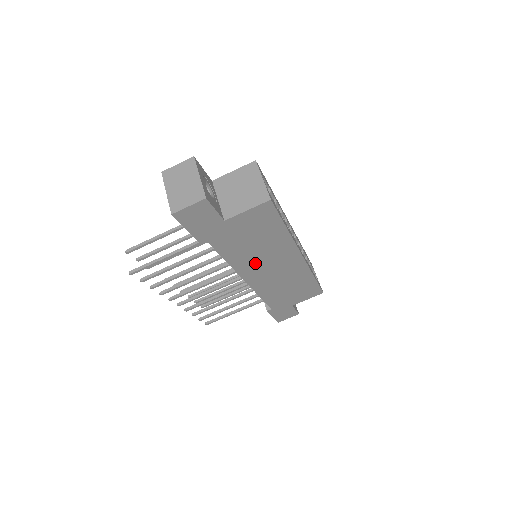
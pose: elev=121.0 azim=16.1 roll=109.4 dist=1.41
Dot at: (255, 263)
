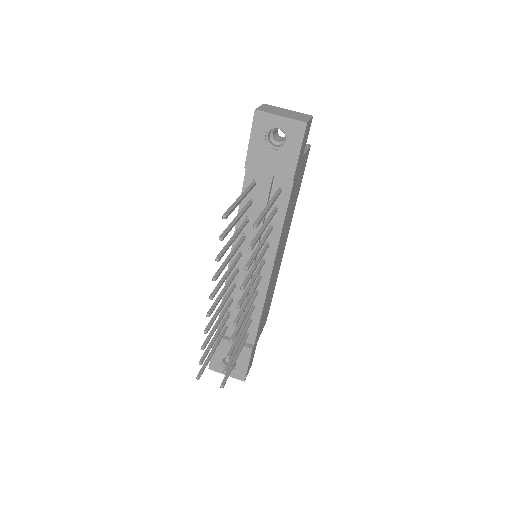
Dot at: (282, 240)
